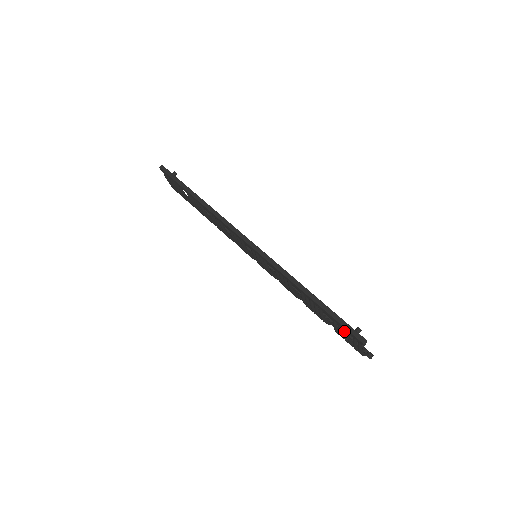
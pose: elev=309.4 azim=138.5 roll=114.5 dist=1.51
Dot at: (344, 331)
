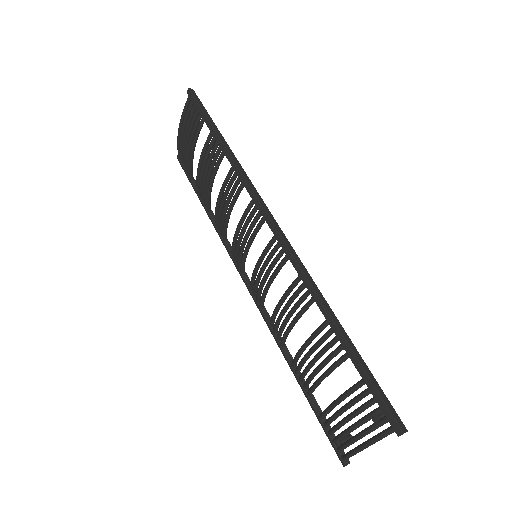
Dot at: (370, 404)
